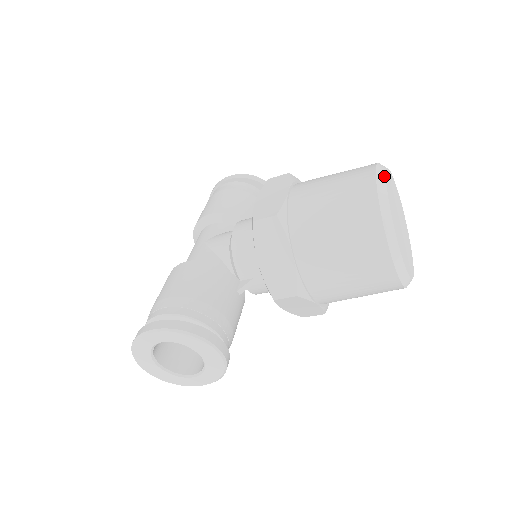
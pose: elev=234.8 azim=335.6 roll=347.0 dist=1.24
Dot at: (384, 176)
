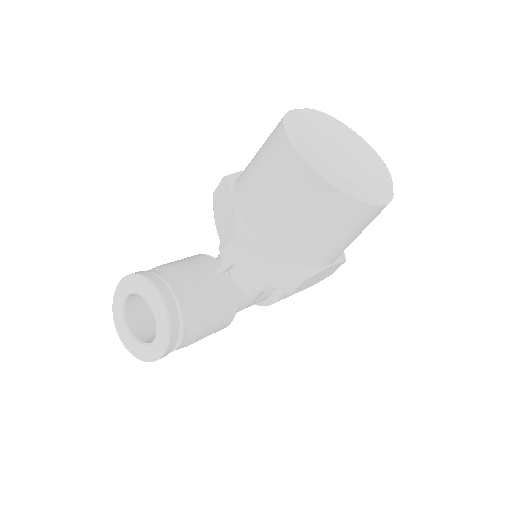
Dot at: (305, 108)
